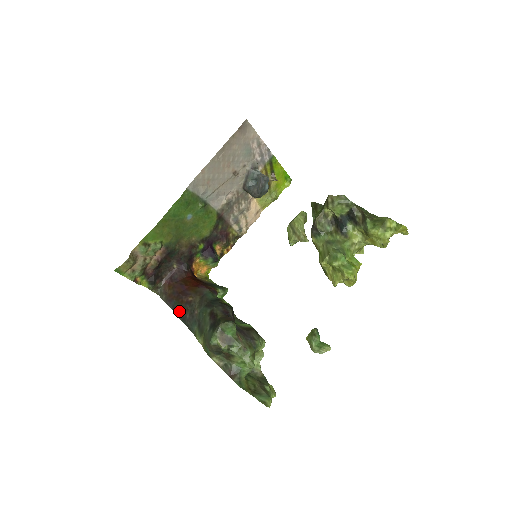
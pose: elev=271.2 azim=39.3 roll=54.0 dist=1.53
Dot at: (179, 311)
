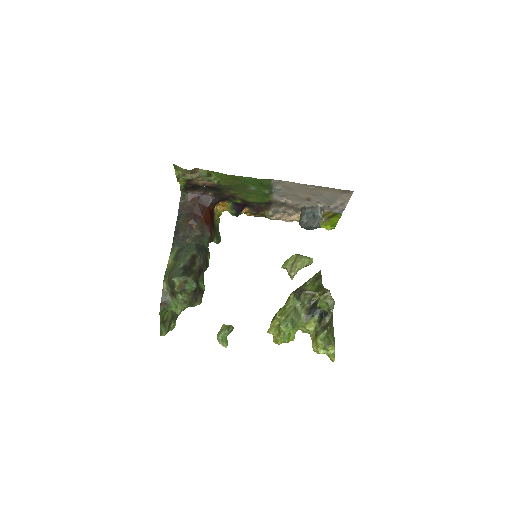
Dot at: (180, 223)
